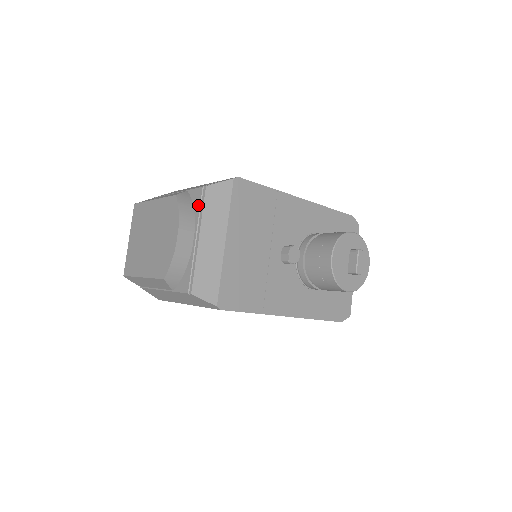
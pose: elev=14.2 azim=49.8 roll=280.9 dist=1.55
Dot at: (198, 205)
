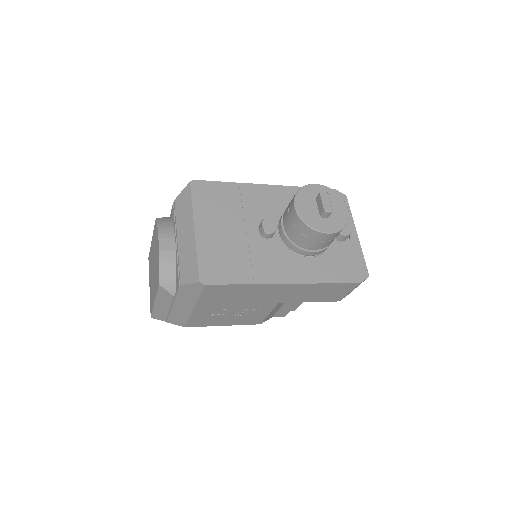
Dot at: (173, 217)
